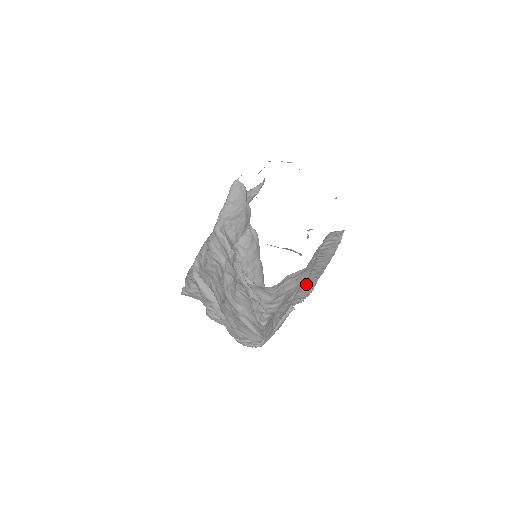
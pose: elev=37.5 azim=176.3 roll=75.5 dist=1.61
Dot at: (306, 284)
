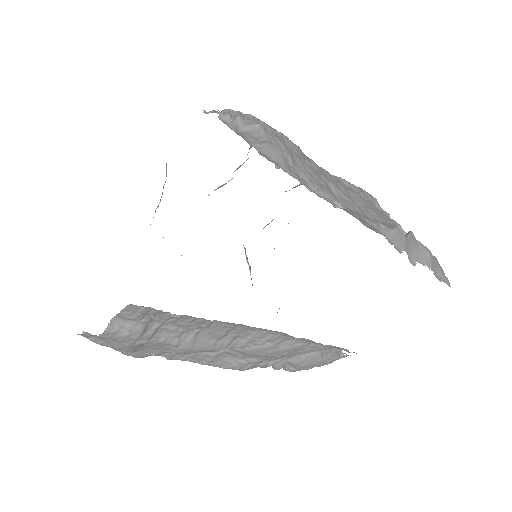
Dot at: occluded
